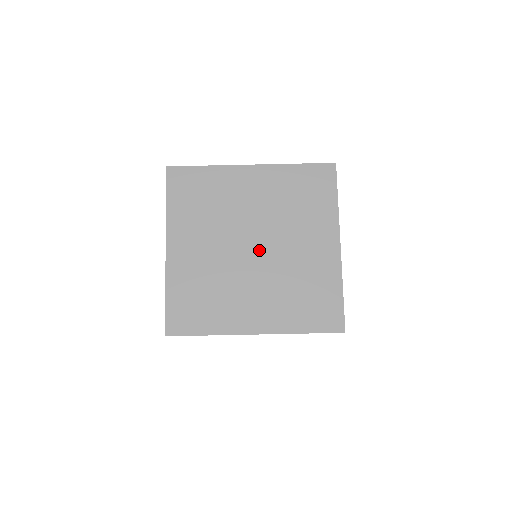
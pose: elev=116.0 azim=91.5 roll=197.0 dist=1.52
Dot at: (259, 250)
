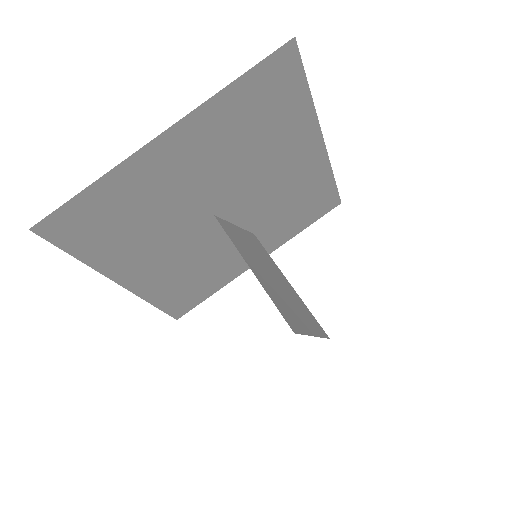
Dot at: (230, 211)
